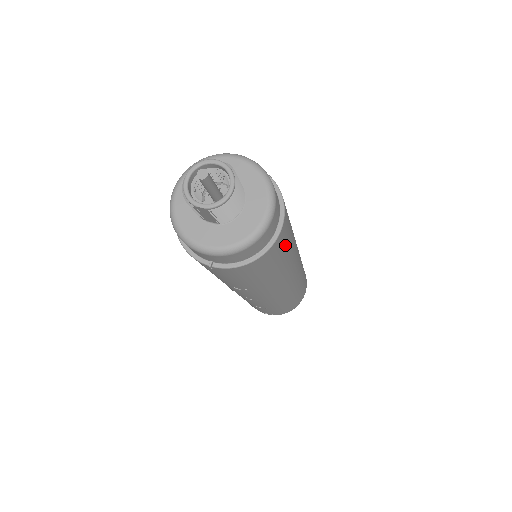
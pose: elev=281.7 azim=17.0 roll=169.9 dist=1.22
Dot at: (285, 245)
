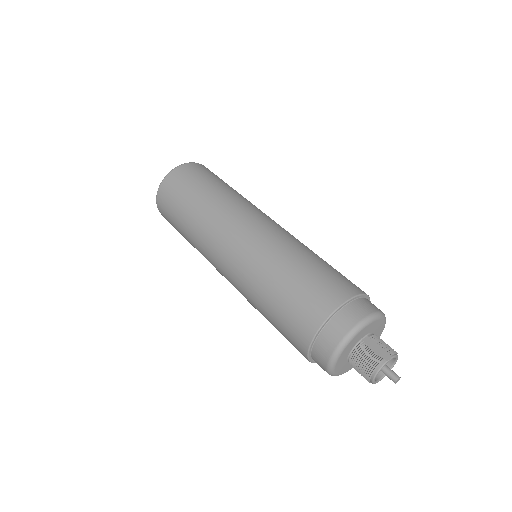
Dot at: occluded
